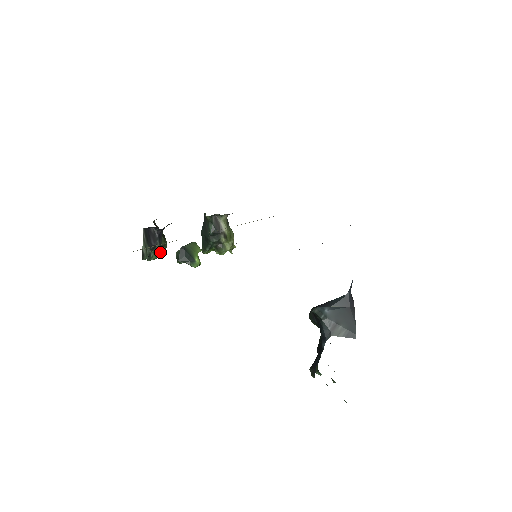
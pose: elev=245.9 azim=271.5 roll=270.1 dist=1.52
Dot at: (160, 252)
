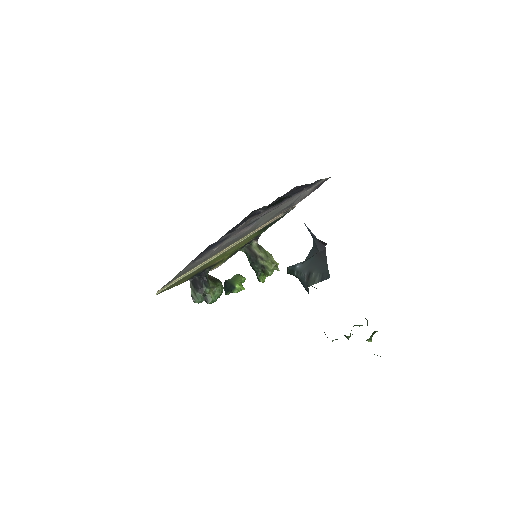
Dot at: (215, 294)
